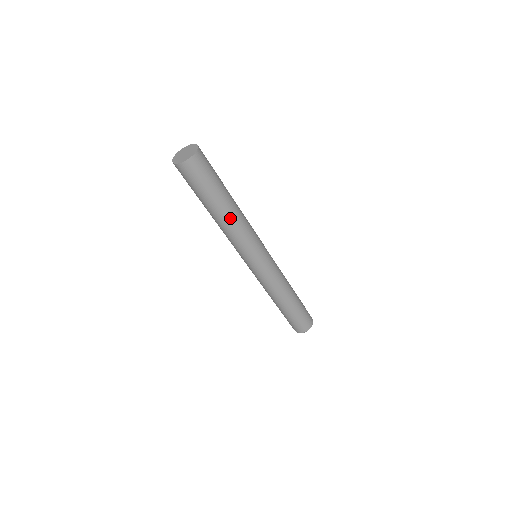
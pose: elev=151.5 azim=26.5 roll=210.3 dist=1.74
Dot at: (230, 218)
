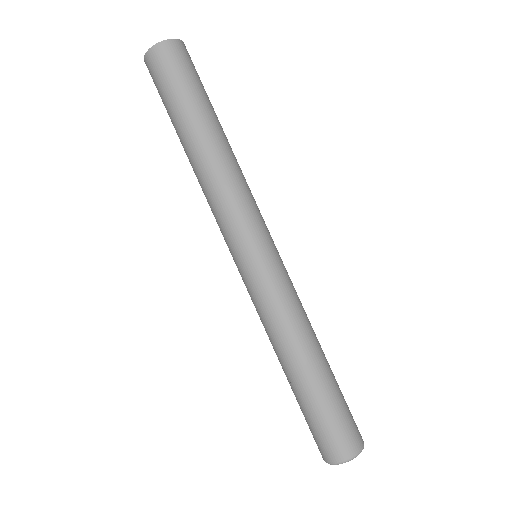
Dot at: (210, 154)
